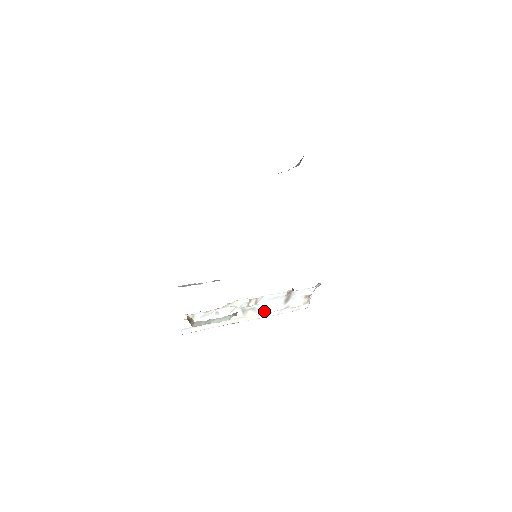
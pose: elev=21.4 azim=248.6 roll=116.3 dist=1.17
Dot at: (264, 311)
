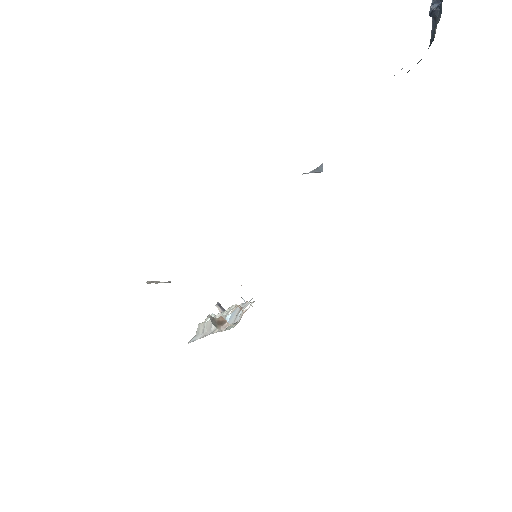
Dot at: (228, 322)
